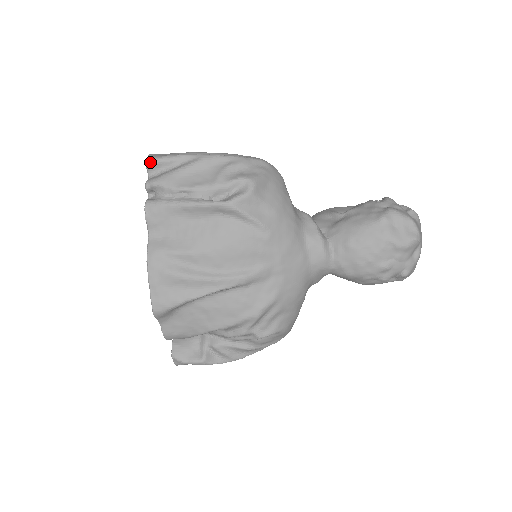
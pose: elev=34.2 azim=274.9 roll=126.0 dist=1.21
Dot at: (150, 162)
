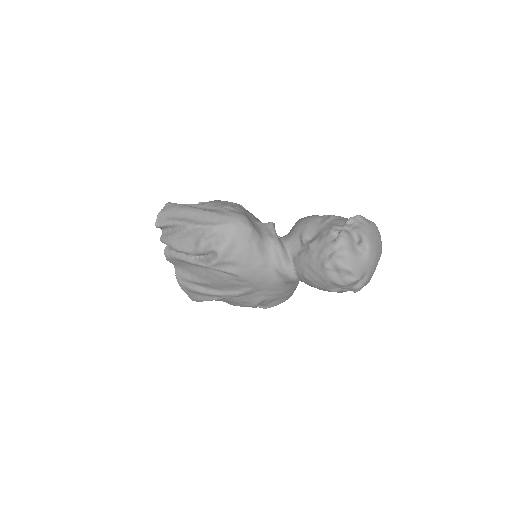
Dot at: (158, 226)
